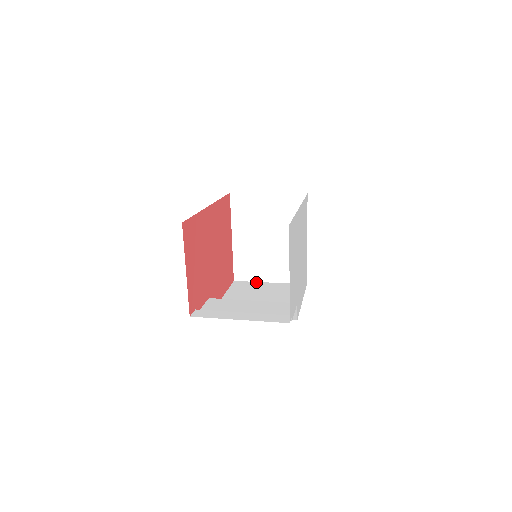
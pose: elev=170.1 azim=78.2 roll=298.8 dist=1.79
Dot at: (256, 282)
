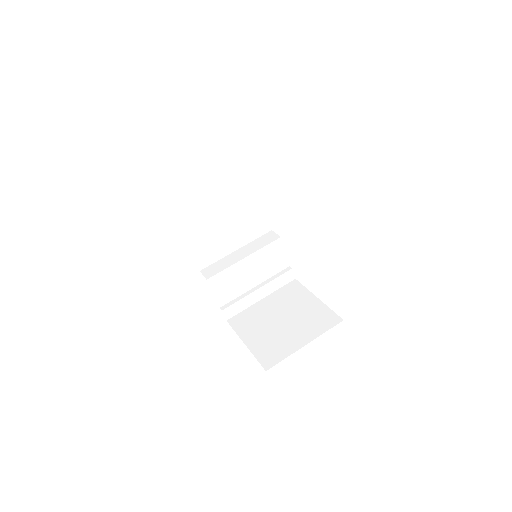
Dot at: (190, 178)
